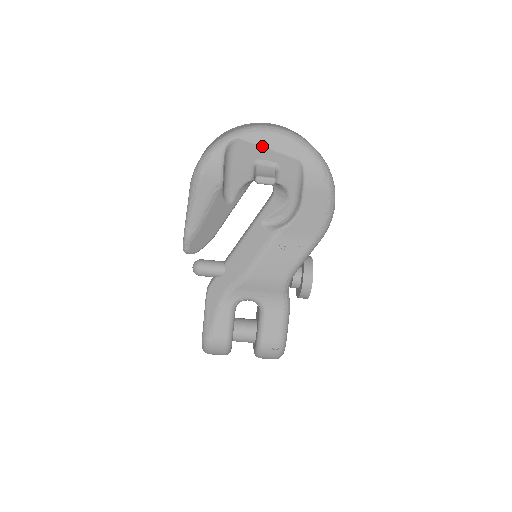
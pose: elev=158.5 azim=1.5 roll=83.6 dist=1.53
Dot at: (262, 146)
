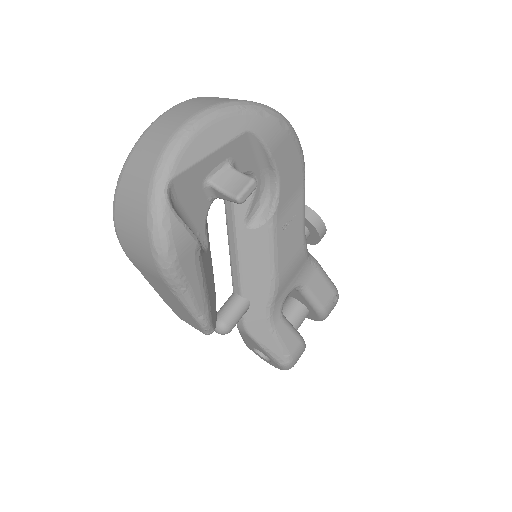
Dot at: (201, 159)
